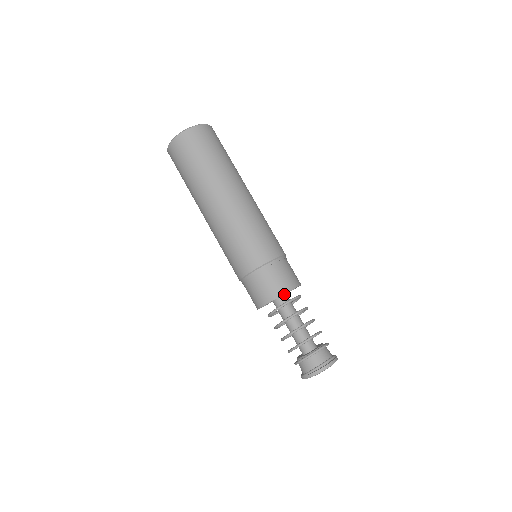
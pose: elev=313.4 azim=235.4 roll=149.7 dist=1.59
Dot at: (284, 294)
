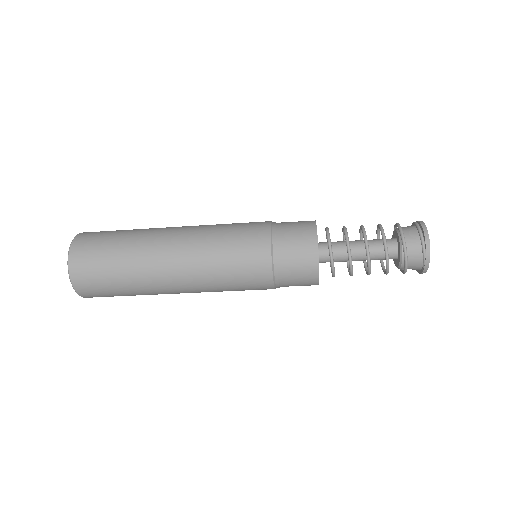
Dot at: occluded
